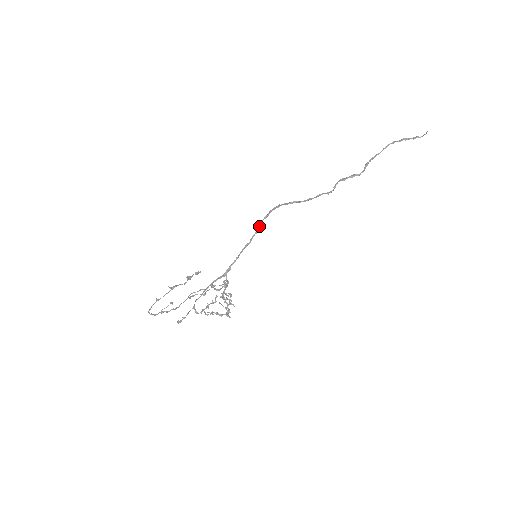
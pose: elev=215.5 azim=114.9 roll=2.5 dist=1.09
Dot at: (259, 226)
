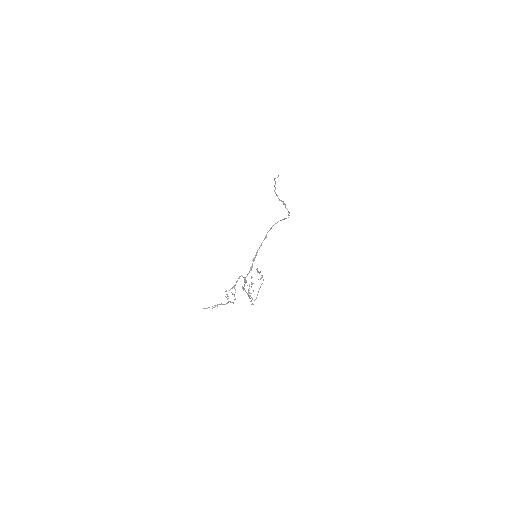
Dot at: (266, 235)
